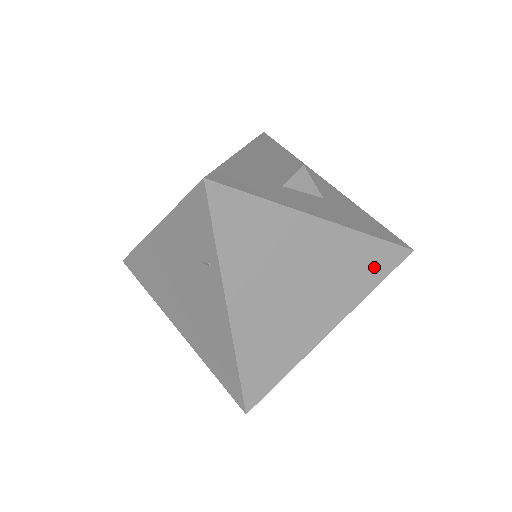
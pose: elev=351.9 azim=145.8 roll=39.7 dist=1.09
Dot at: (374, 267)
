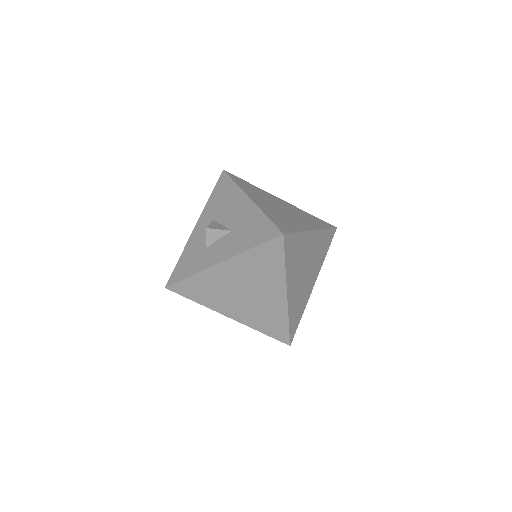
Dot at: (271, 258)
